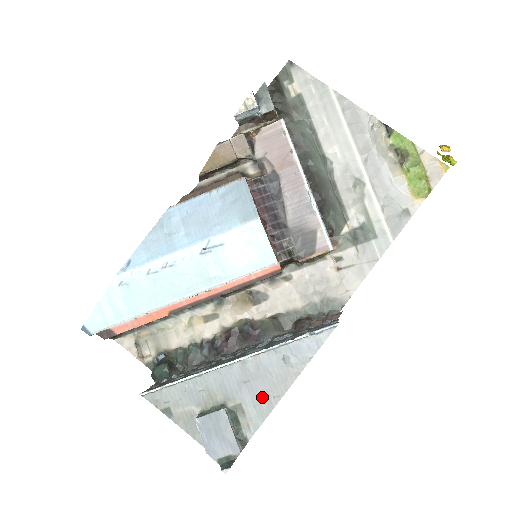
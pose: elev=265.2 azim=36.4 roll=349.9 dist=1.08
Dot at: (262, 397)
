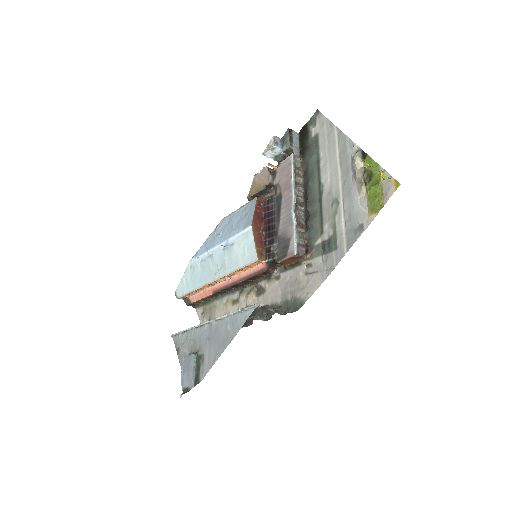
Dot at: (213, 352)
